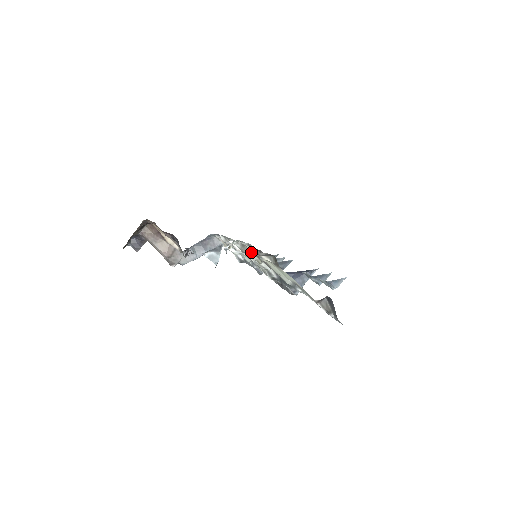
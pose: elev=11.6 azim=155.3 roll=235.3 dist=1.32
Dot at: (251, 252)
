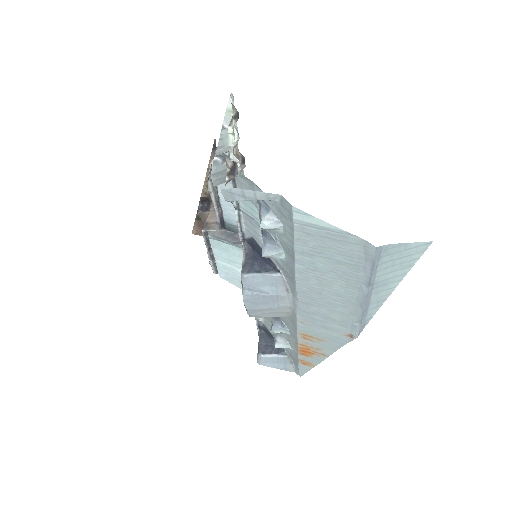
Dot at: occluded
